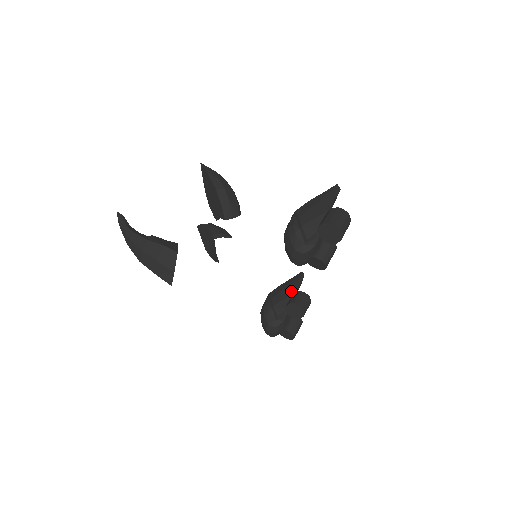
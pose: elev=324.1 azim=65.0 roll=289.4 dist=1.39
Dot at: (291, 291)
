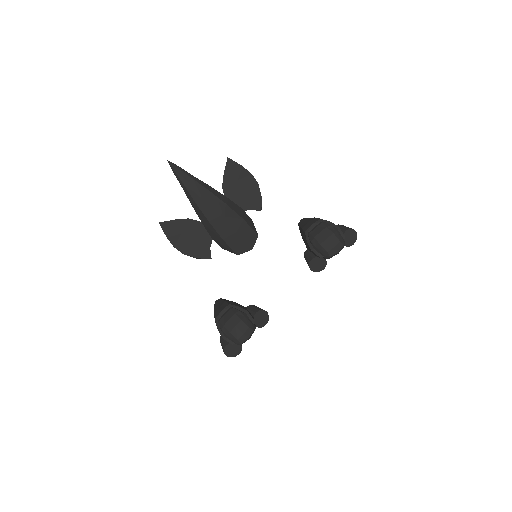
Dot at: occluded
